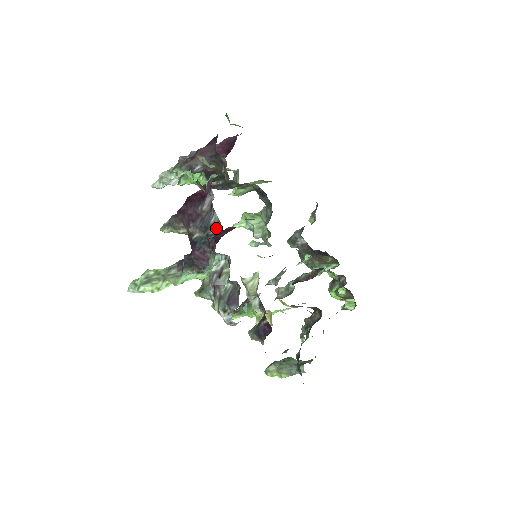
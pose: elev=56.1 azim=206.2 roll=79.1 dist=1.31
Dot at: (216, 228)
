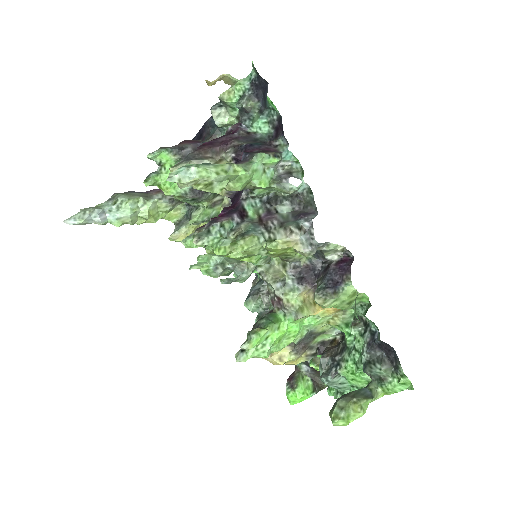
Dot at: (267, 139)
